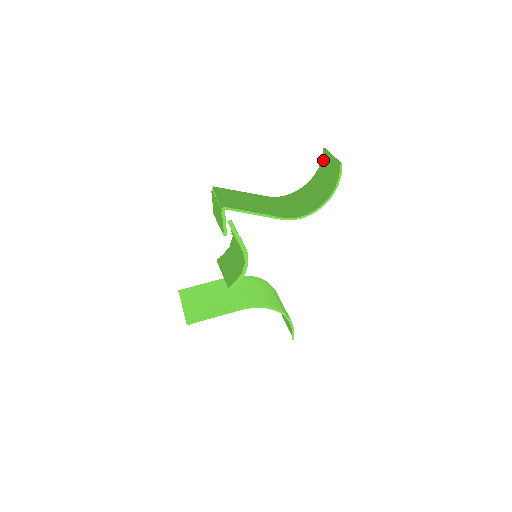
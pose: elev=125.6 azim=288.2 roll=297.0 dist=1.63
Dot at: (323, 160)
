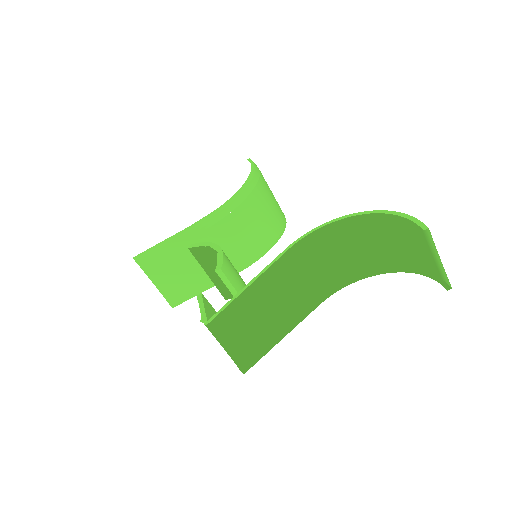
Dot at: (412, 217)
